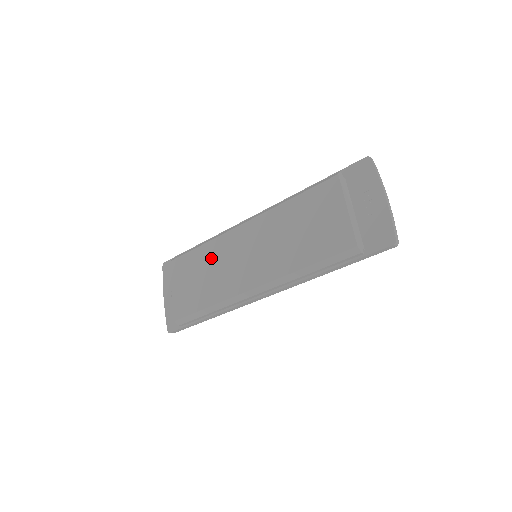
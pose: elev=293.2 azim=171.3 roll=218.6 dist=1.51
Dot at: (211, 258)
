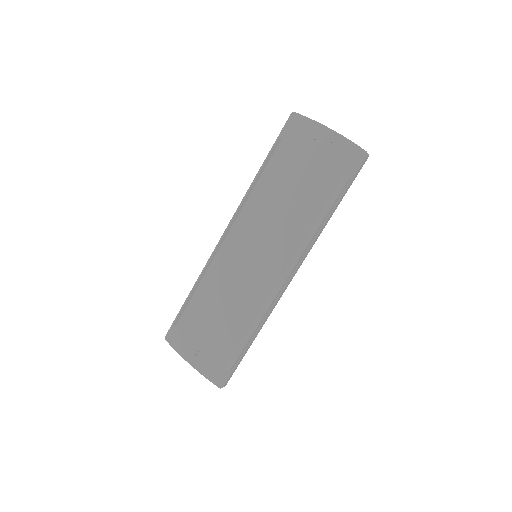
Dot at: (217, 289)
